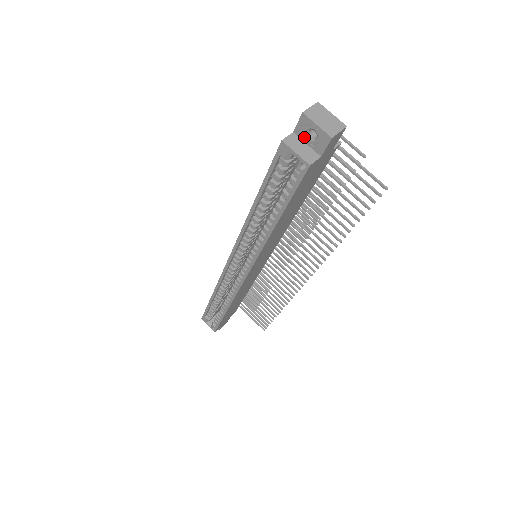
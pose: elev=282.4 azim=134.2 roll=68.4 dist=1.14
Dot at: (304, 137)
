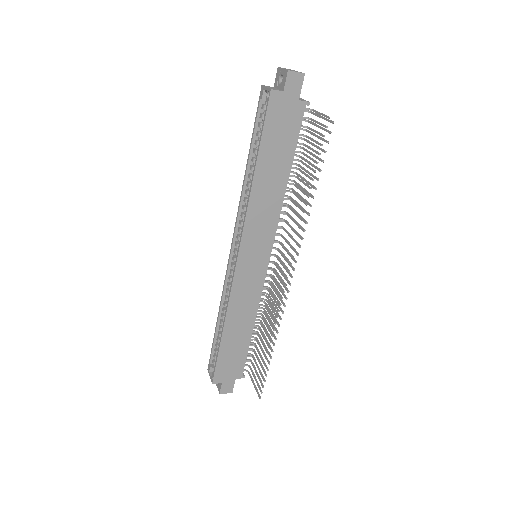
Dot at: (278, 85)
